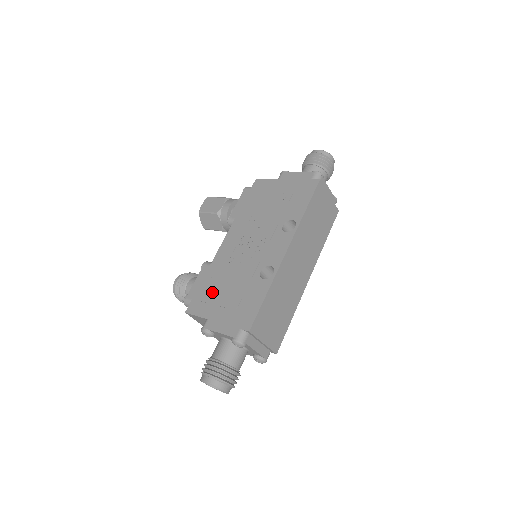
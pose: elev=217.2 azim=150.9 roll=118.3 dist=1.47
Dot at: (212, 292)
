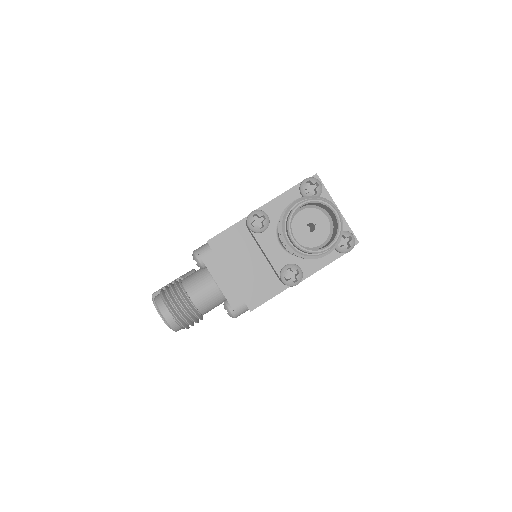
Dot at: occluded
